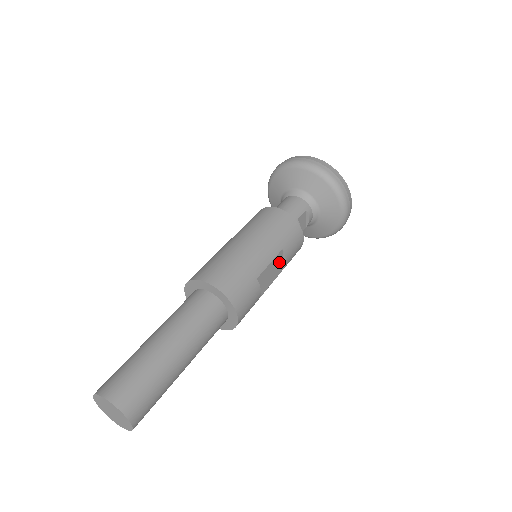
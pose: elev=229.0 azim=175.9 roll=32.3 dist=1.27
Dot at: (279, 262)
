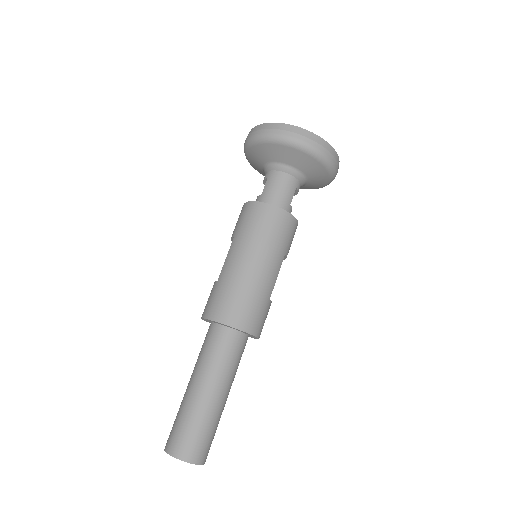
Dot at: occluded
